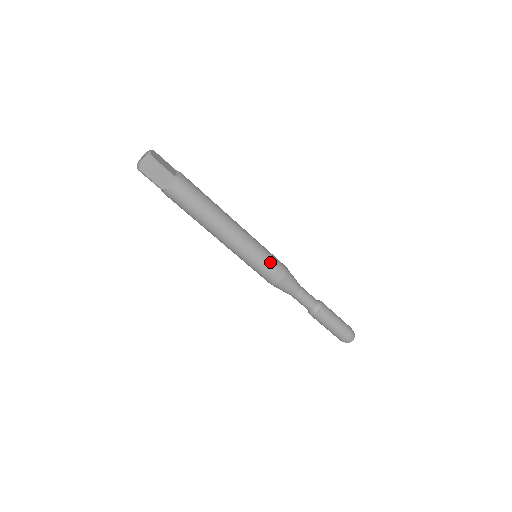
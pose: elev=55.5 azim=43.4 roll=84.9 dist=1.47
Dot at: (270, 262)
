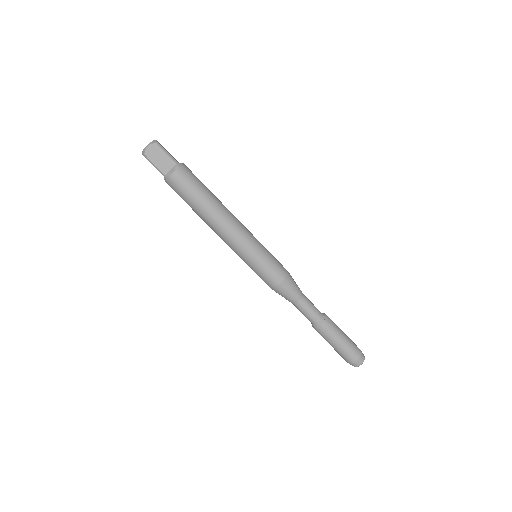
Dot at: (271, 260)
